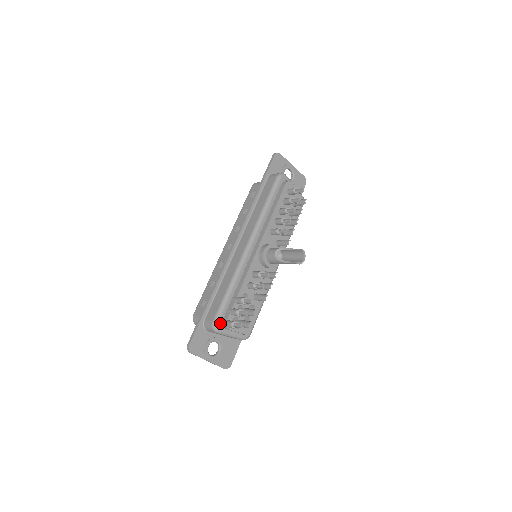
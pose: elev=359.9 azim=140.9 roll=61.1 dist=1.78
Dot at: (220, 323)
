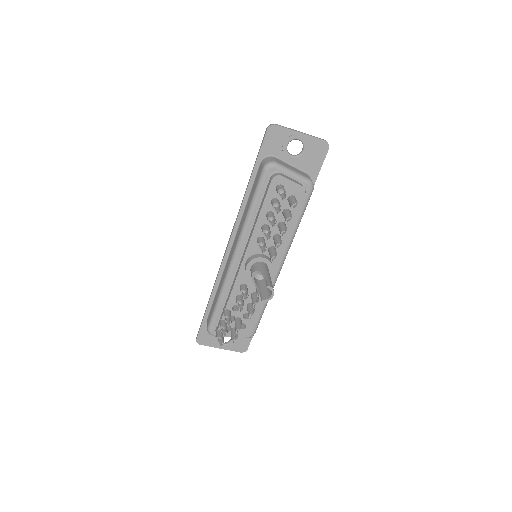
Dot at: (214, 330)
